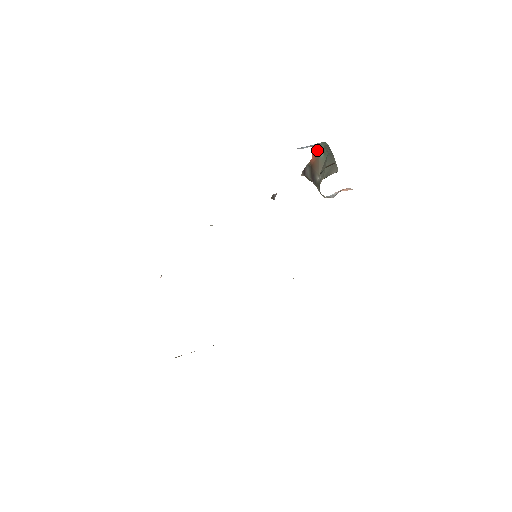
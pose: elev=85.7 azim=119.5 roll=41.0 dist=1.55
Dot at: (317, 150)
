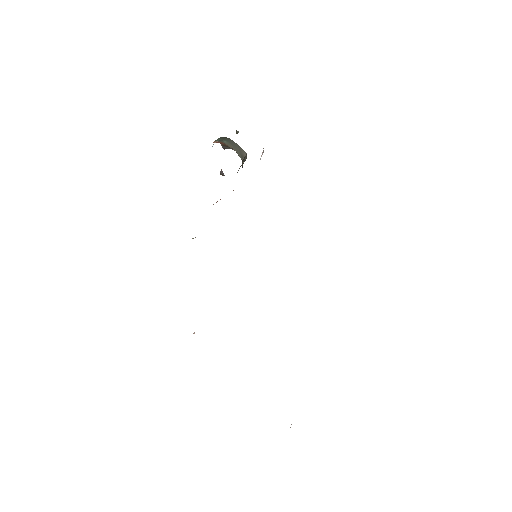
Dot at: (217, 141)
